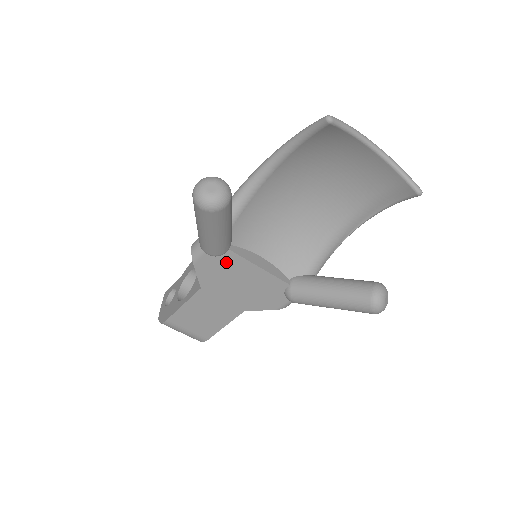
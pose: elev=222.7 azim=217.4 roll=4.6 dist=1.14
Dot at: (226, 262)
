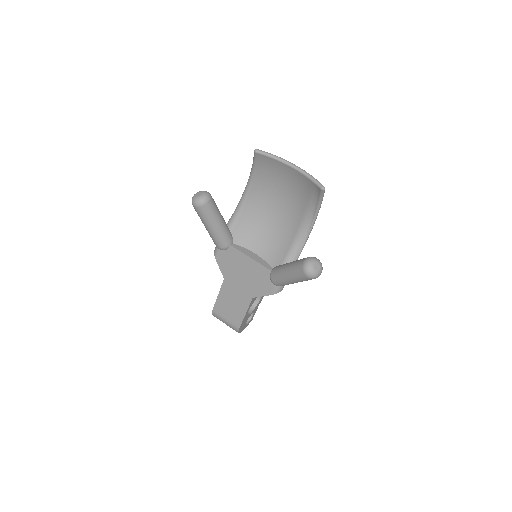
Dot at: (231, 255)
